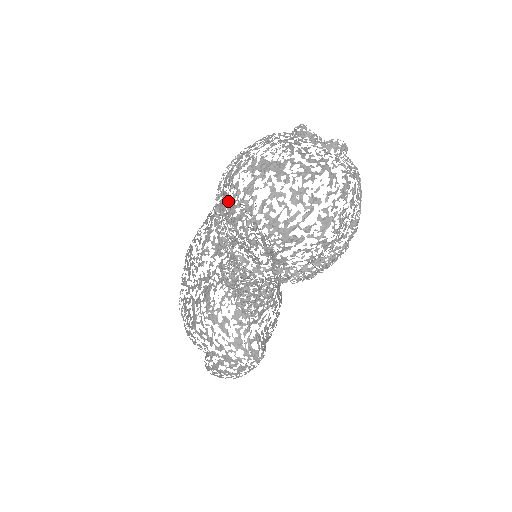
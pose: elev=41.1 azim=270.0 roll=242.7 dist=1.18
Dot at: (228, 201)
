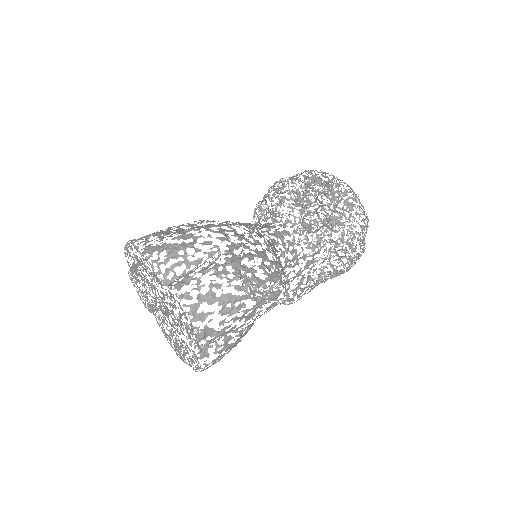
Dot at: occluded
